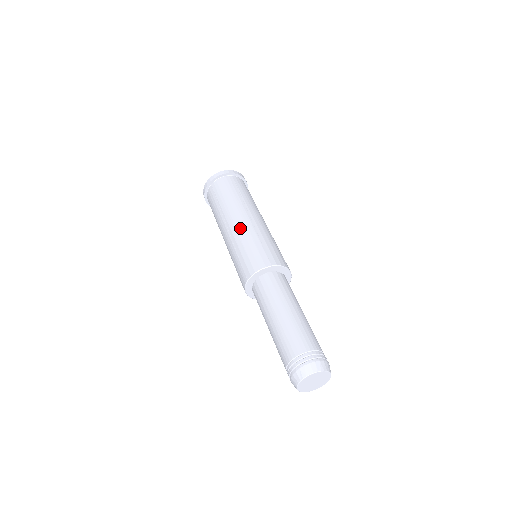
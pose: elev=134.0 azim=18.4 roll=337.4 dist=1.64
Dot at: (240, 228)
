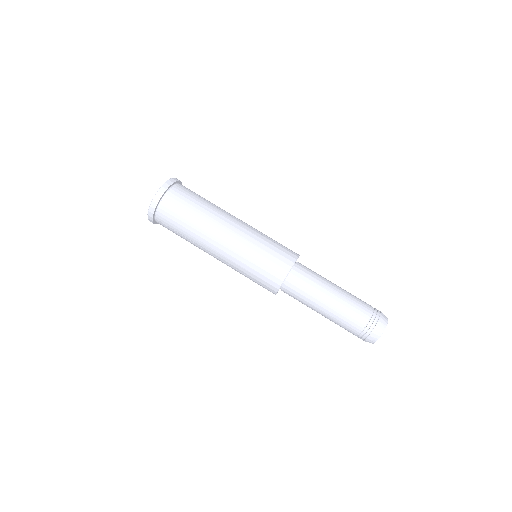
Dot at: (229, 256)
